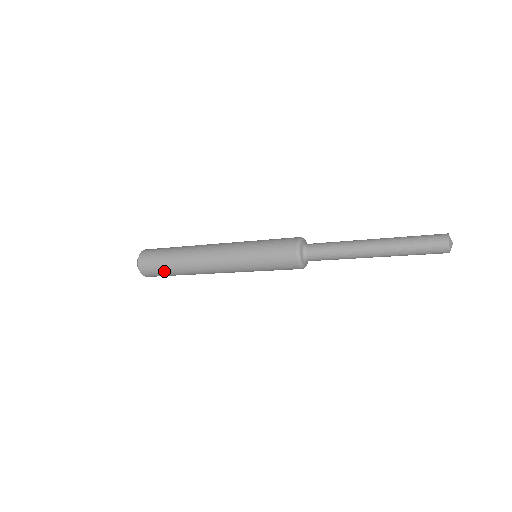
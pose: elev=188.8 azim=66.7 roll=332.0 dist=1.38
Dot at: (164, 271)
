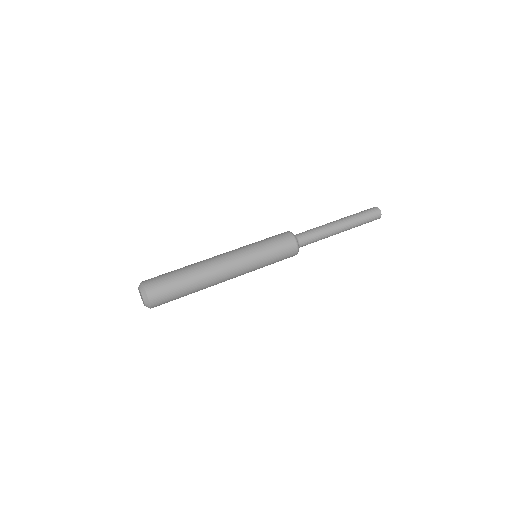
Dot at: (178, 296)
